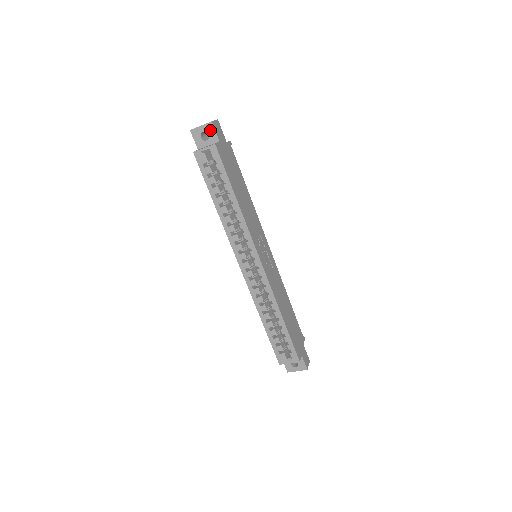
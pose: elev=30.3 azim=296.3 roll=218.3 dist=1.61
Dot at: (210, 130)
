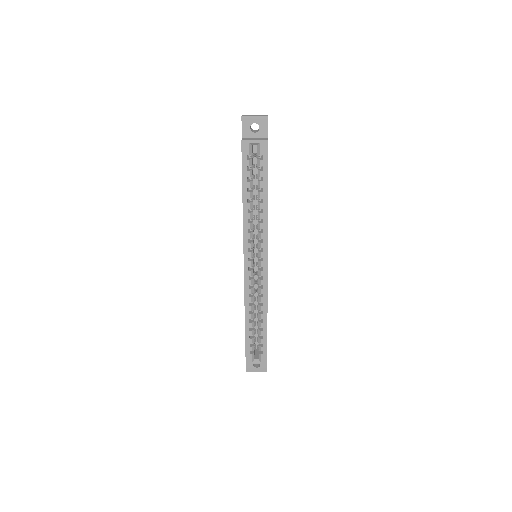
Dot at: (263, 124)
